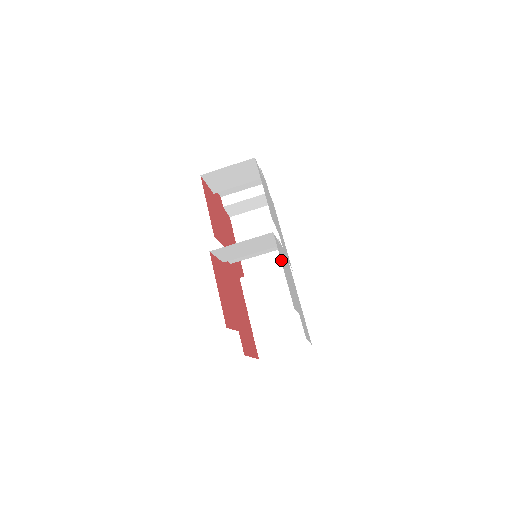
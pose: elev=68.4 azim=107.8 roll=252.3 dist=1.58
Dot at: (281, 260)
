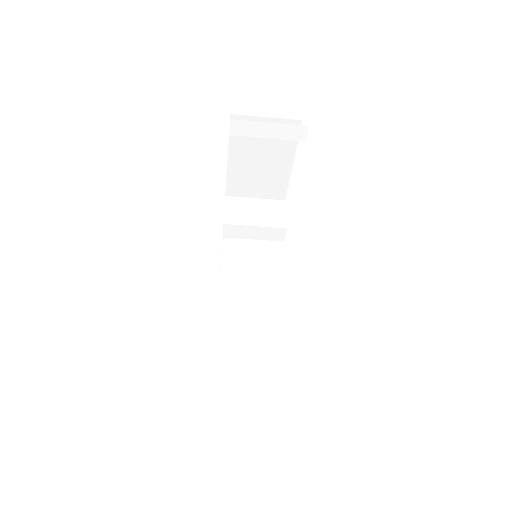
Dot at: occluded
